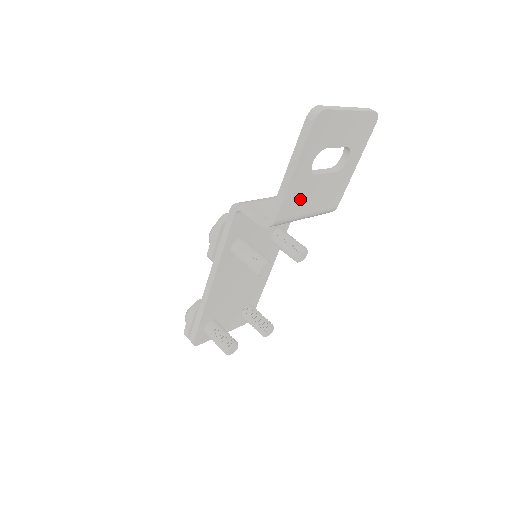
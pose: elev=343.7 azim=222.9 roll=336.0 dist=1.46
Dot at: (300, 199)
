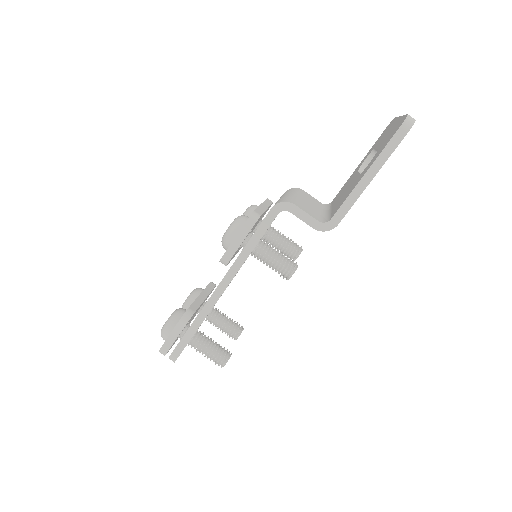
Dot at: occluded
